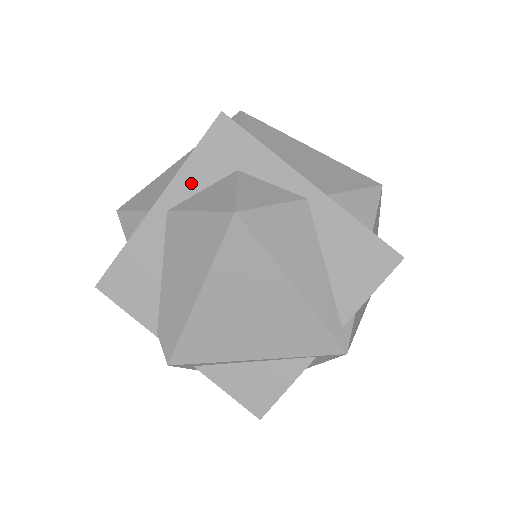
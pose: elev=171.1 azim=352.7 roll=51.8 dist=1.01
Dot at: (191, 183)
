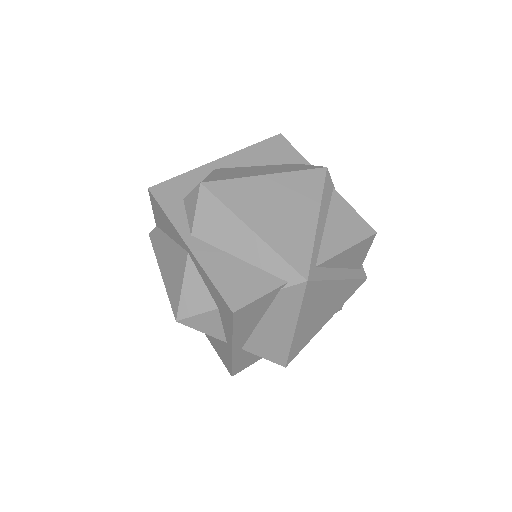
Dot at: (202, 275)
